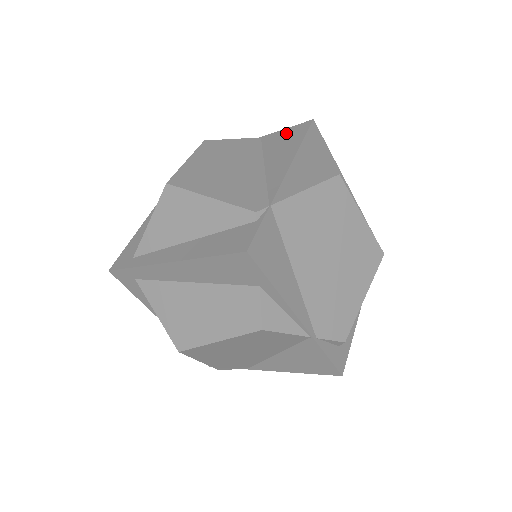
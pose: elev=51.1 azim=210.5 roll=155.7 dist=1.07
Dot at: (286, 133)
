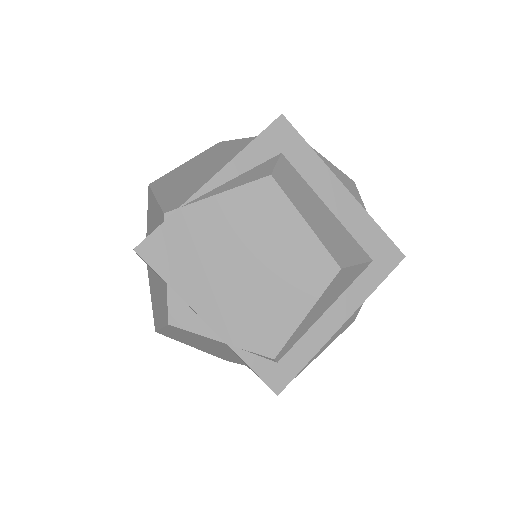
Dot at: occluded
